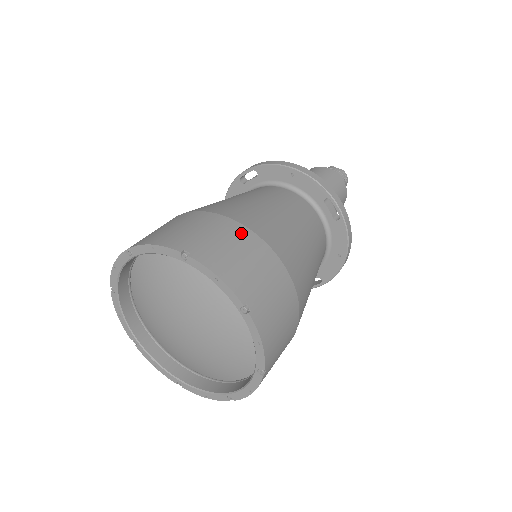
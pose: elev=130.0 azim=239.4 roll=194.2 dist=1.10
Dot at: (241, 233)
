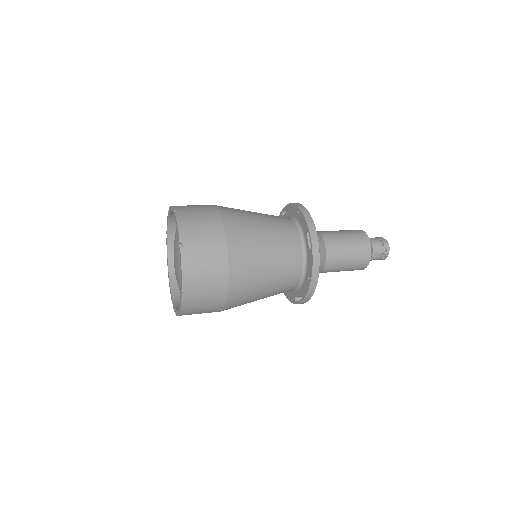
Dot at: (214, 216)
